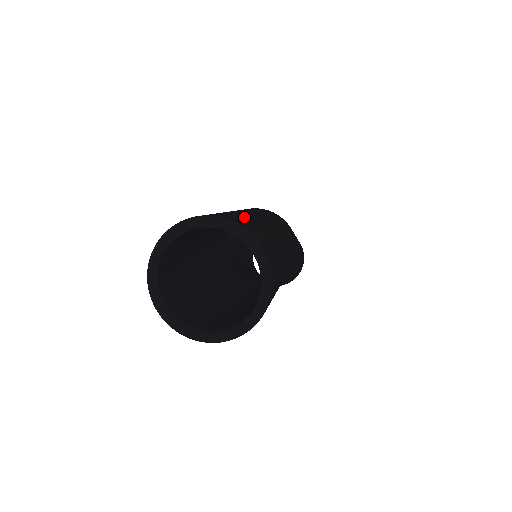
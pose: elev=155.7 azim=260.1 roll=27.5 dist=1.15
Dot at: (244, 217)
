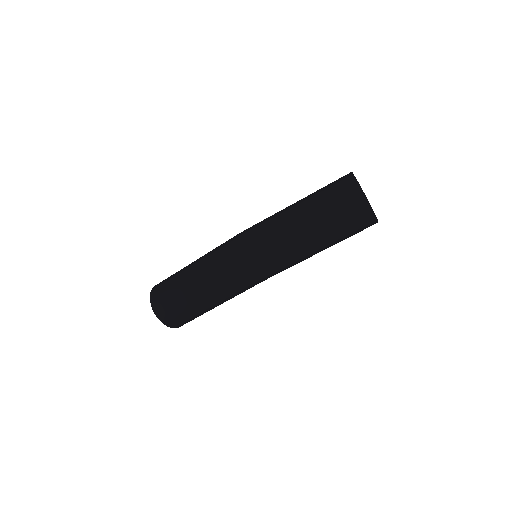
Dot at: (174, 306)
